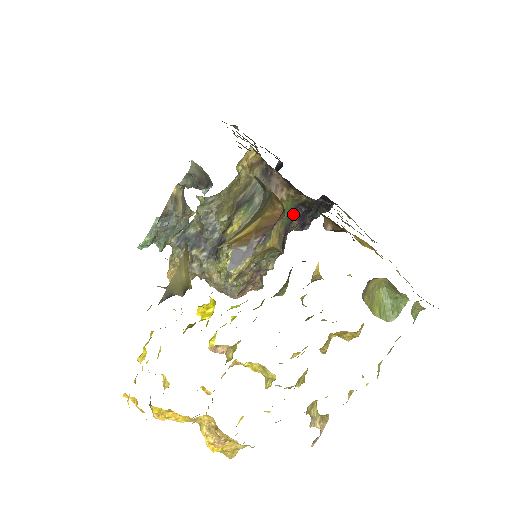
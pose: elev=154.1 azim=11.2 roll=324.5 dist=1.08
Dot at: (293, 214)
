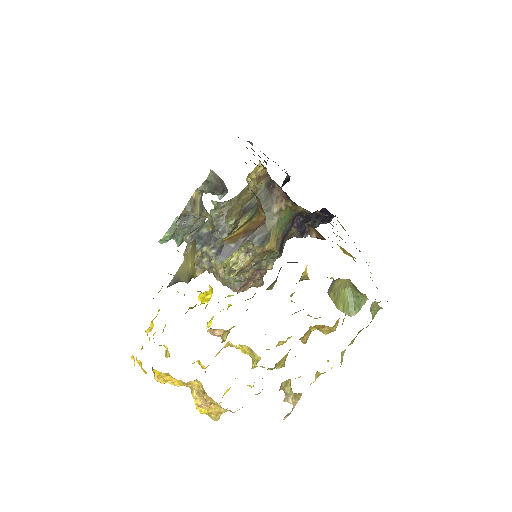
Dot at: (291, 222)
